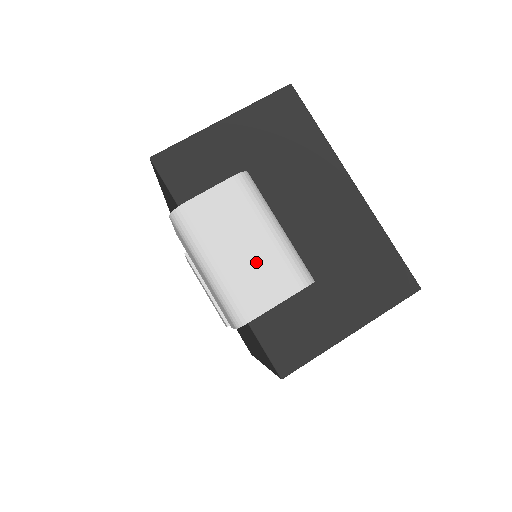
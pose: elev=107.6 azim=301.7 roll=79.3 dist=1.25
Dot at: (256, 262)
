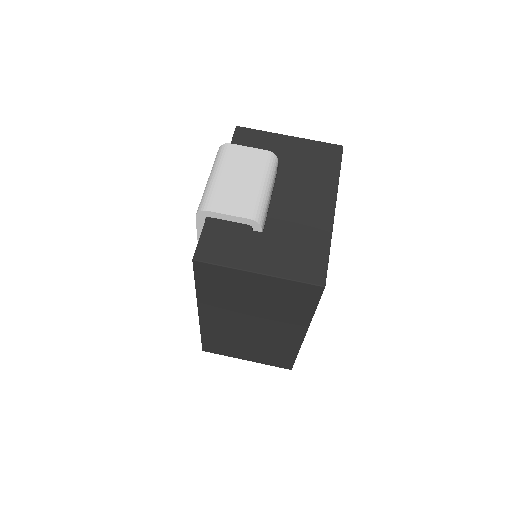
Dot at: (238, 190)
